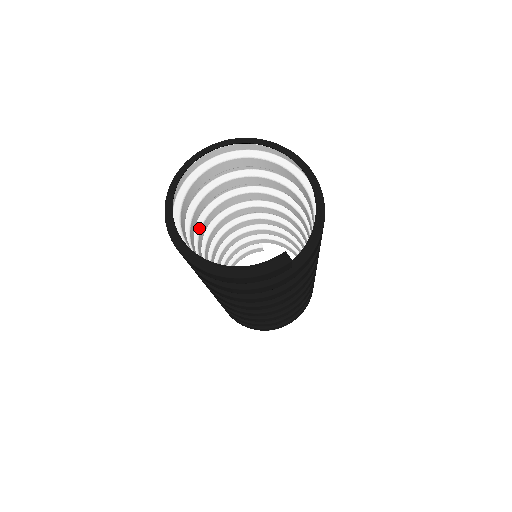
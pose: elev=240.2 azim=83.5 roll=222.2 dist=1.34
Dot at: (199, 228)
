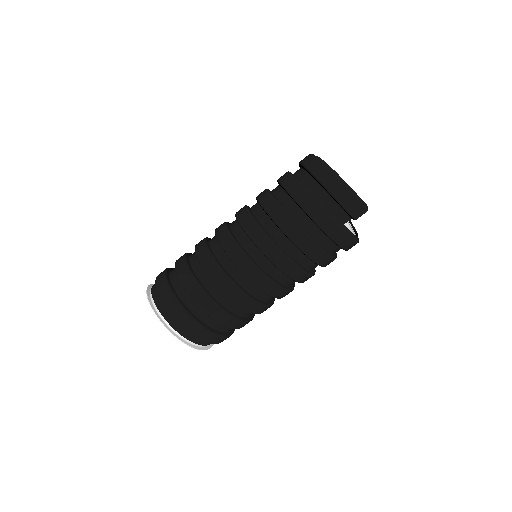
Dot at: occluded
